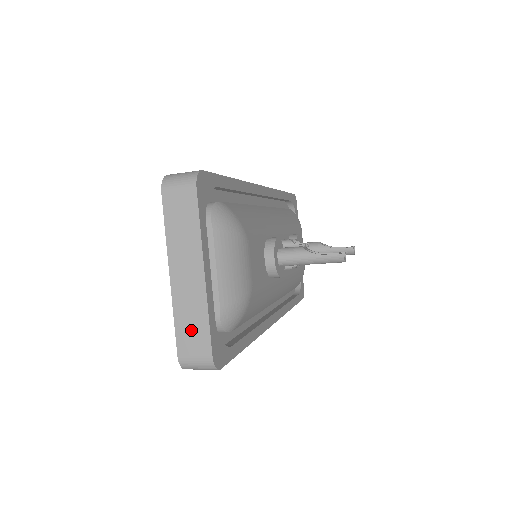
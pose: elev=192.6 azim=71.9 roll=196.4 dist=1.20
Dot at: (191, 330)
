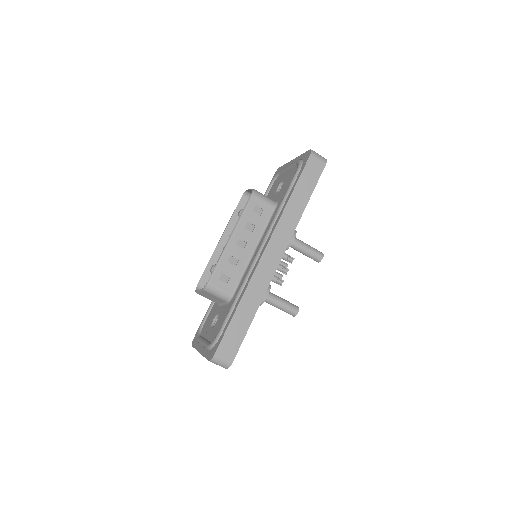
Dot at: occluded
